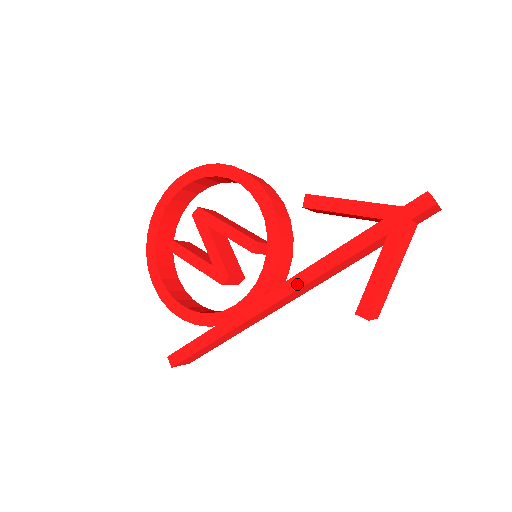
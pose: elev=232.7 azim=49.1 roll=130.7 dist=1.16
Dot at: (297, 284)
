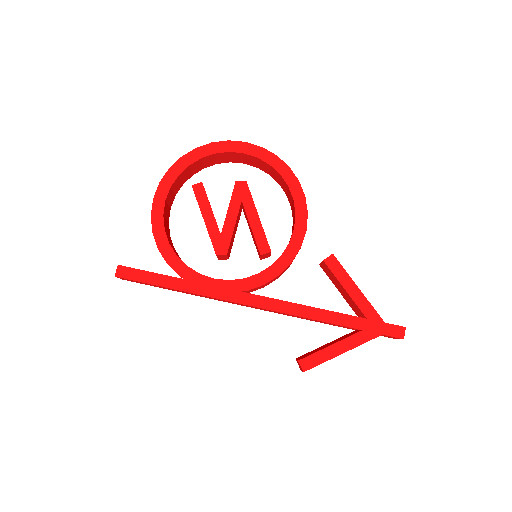
Dot at: (275, 307)
